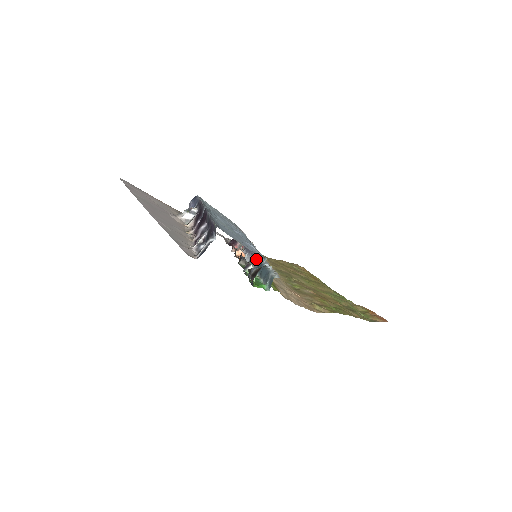
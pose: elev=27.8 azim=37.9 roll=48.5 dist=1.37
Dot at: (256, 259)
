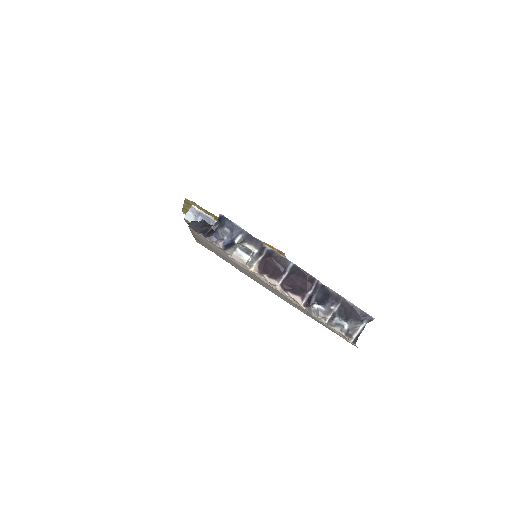
Dot at: occluded
